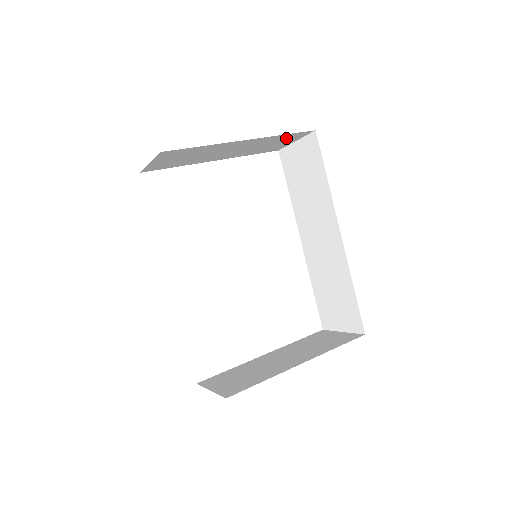
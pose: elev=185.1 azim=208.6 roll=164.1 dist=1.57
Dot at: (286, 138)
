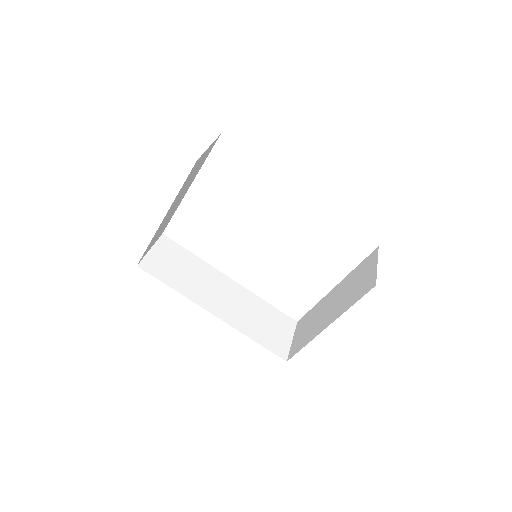
Dot at: (192, 172)
